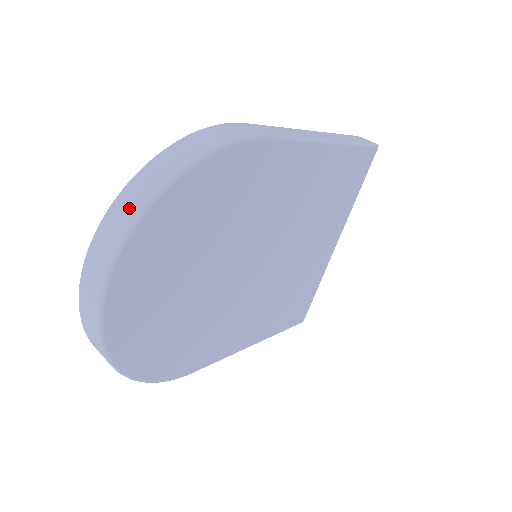
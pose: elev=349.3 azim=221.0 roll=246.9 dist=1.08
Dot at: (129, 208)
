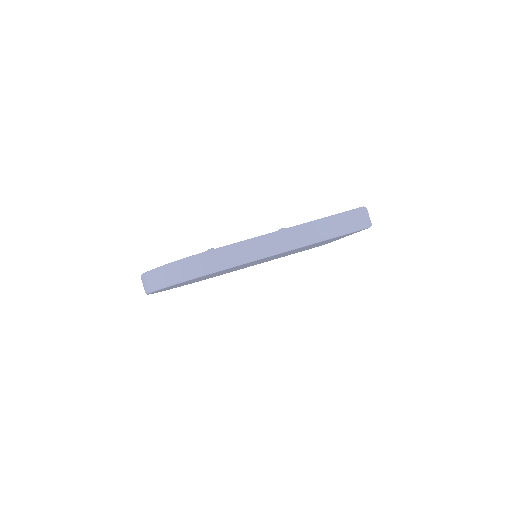
Dot at: (150, 283)
